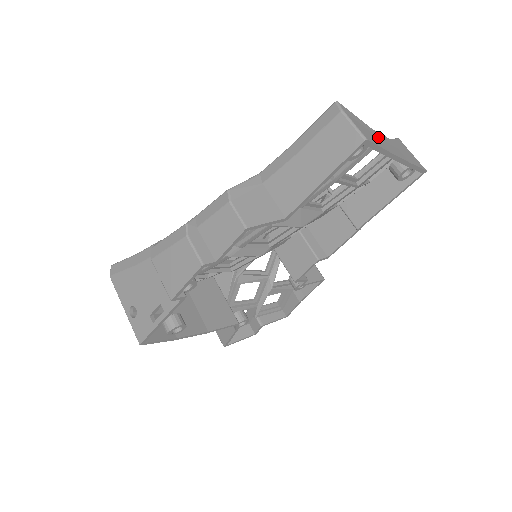
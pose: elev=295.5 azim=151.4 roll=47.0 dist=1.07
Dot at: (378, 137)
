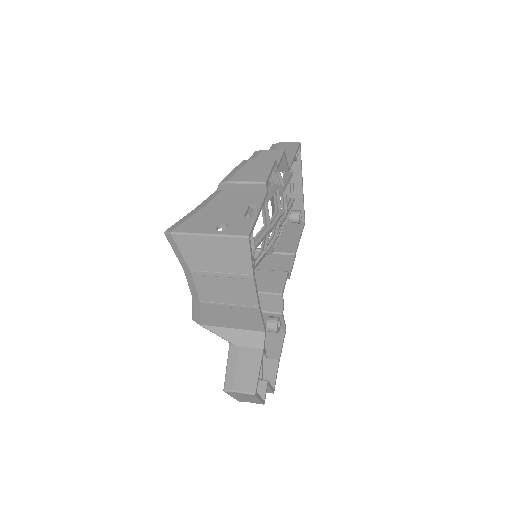
Dot at: occluded
